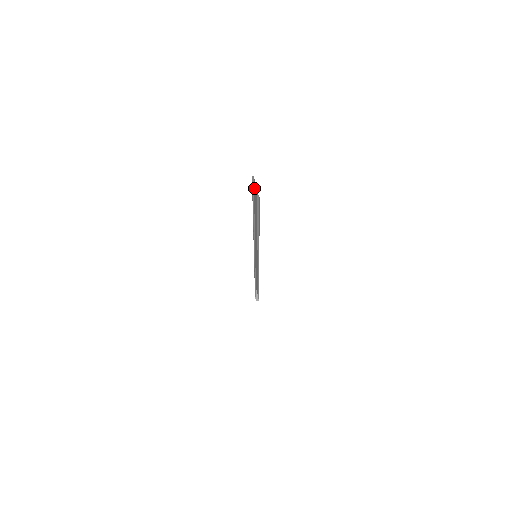
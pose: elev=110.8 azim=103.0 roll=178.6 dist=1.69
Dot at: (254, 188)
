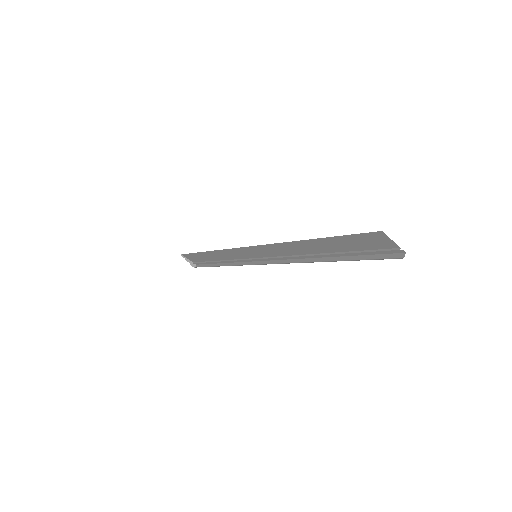
Dot at: (361, 235)
